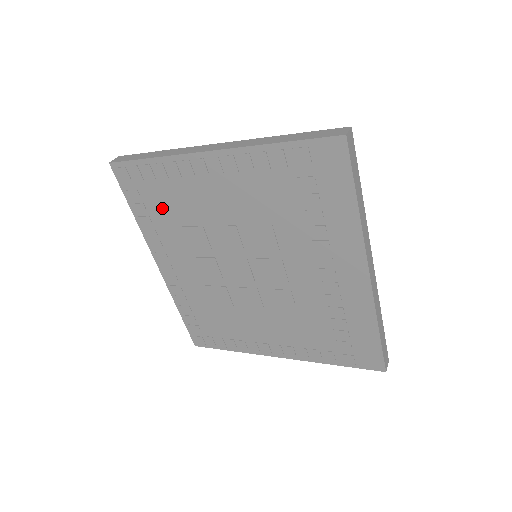
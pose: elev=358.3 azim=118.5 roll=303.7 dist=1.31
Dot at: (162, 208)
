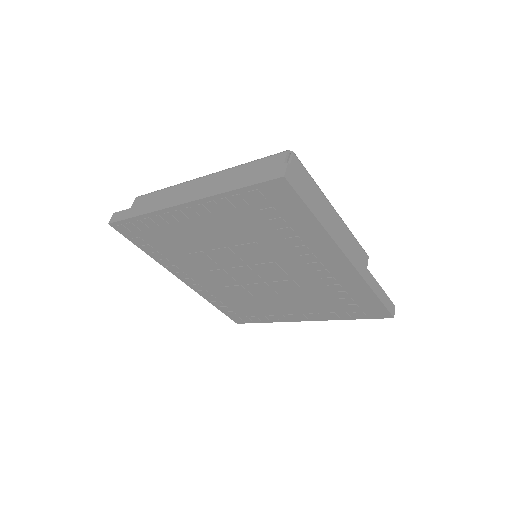
Dot at: (165, 245)
